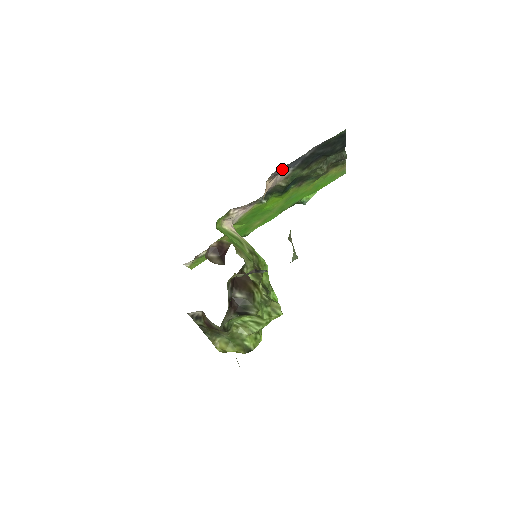
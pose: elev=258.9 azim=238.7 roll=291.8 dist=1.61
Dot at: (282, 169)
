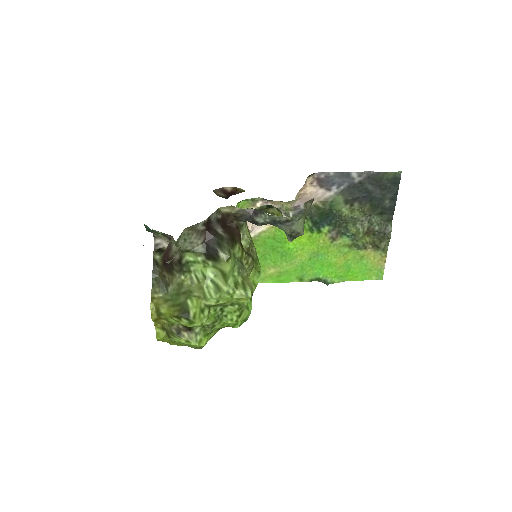
Dot at: (328, 176)
